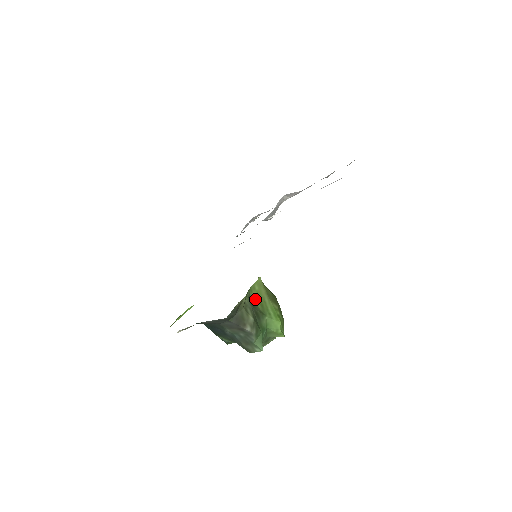
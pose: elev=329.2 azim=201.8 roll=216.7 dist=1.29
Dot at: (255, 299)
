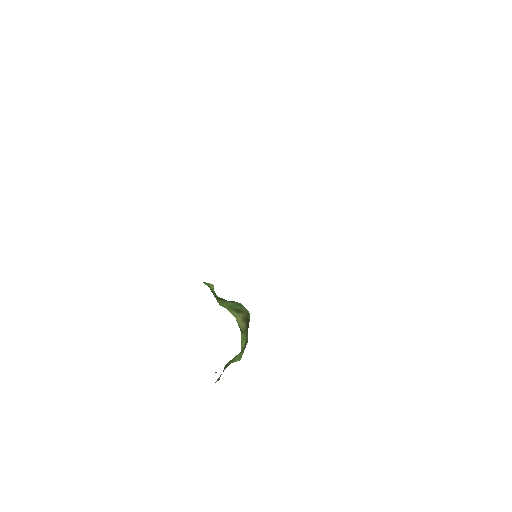
Dot at: (228, 363)
